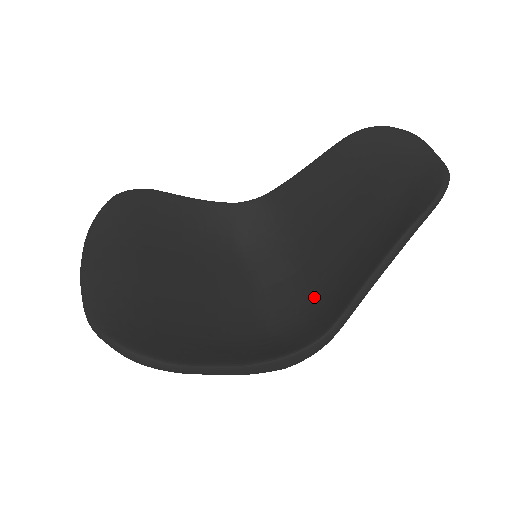
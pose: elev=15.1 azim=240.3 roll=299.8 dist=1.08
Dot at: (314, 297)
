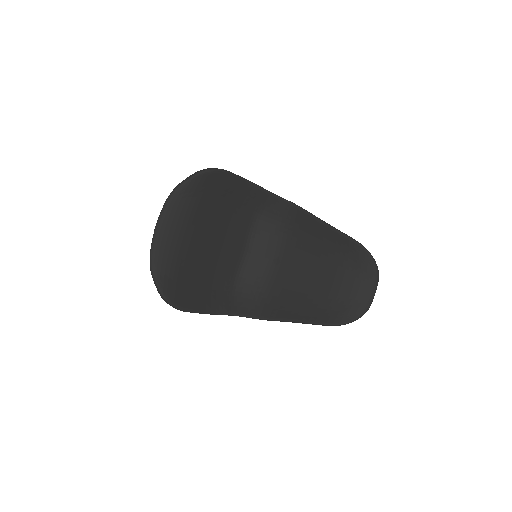
Dot at: (270, 286)
